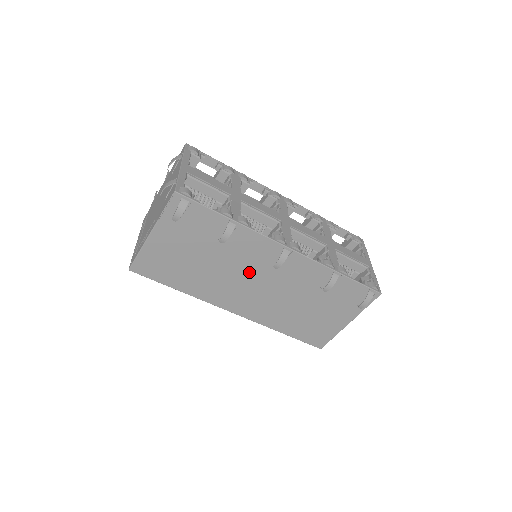
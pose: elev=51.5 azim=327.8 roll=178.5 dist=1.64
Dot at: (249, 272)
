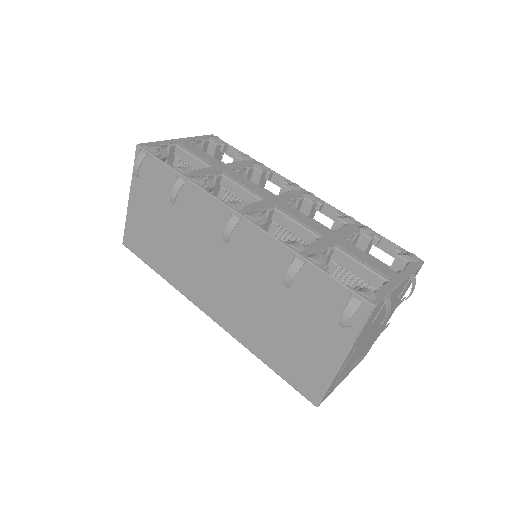
Dot at: (209, 251)
